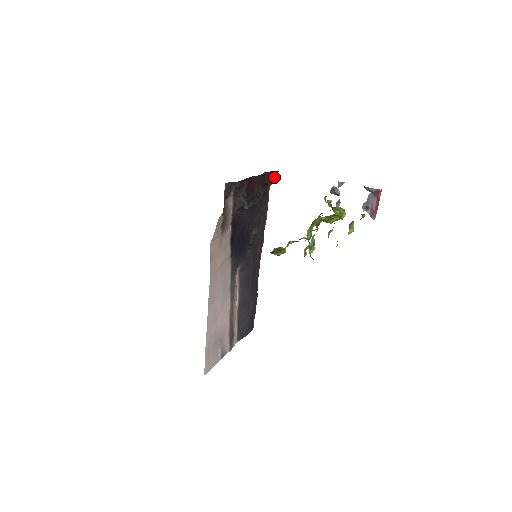
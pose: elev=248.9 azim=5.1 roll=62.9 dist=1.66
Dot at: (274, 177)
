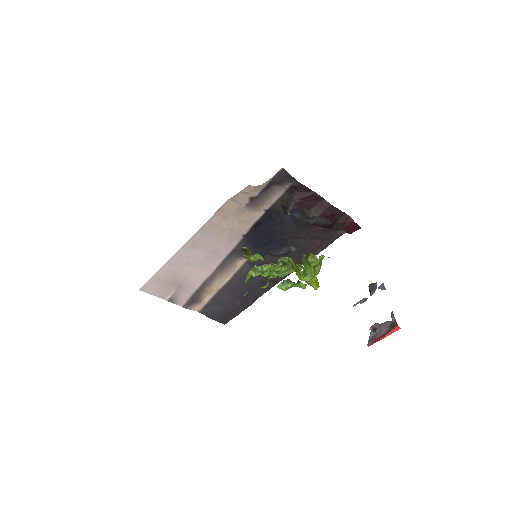
Dot at: (353, 228)
